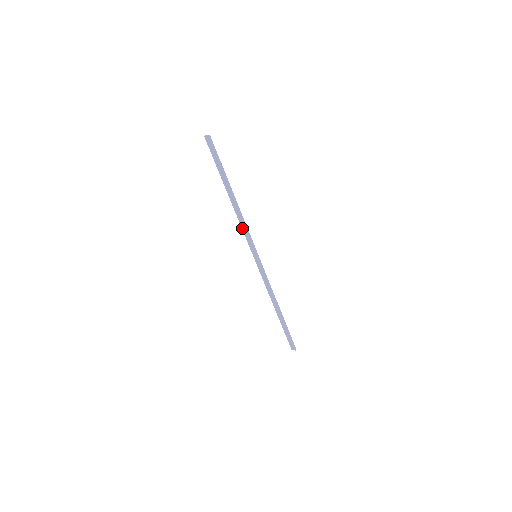
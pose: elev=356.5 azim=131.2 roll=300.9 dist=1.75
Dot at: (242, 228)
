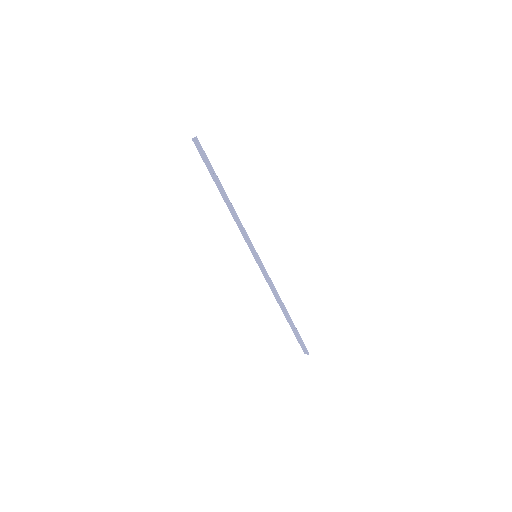
Dot at: (239, 228)
